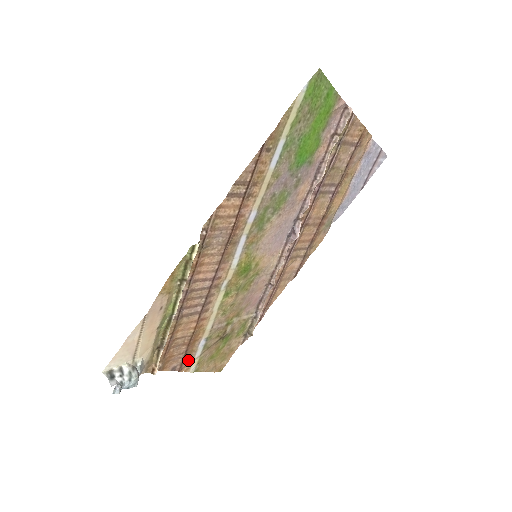
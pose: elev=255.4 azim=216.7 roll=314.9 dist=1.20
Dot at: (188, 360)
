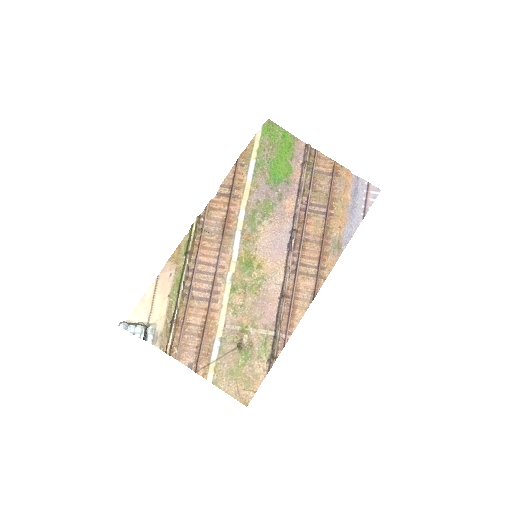
Dot at: (205, 362)
